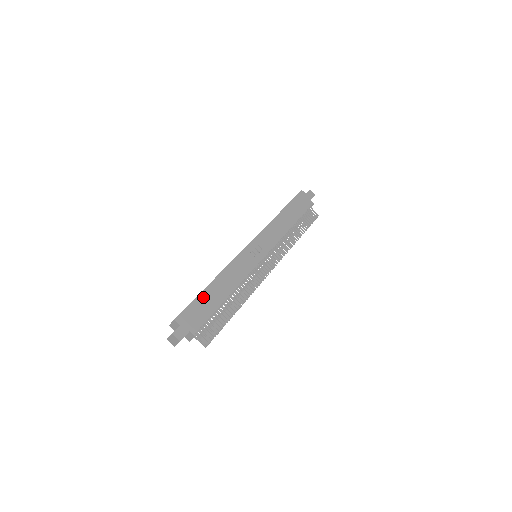
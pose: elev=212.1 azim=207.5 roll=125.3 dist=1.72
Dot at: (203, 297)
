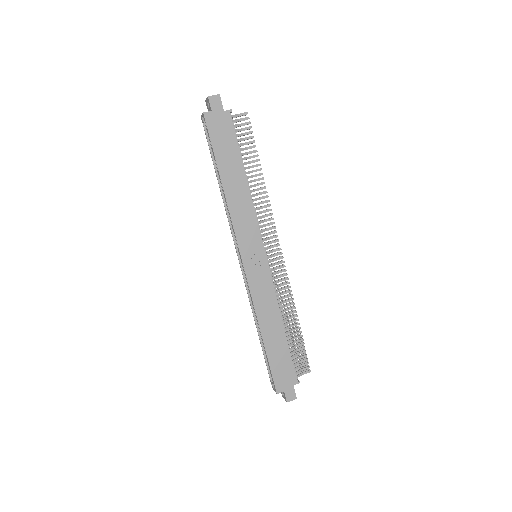
Dot at: (272, 355)
